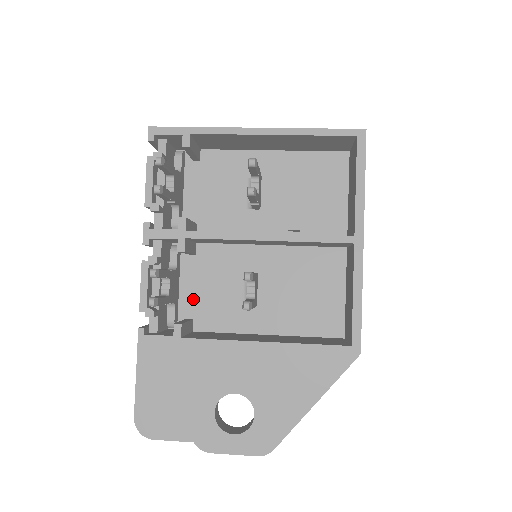
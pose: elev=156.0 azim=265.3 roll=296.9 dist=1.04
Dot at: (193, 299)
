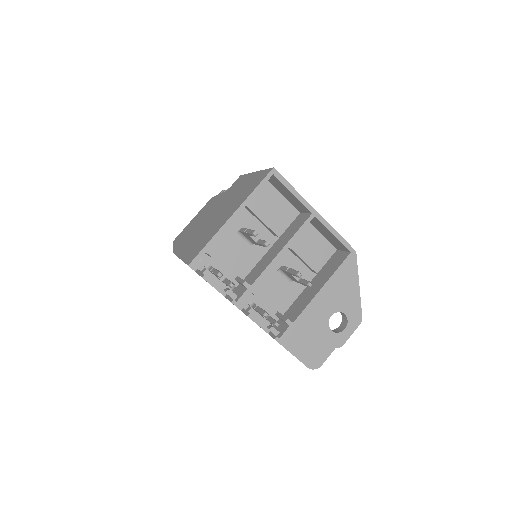
Dot at: (269, 305)
